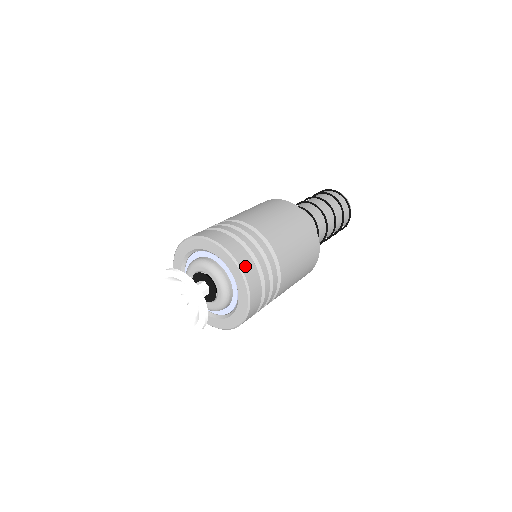
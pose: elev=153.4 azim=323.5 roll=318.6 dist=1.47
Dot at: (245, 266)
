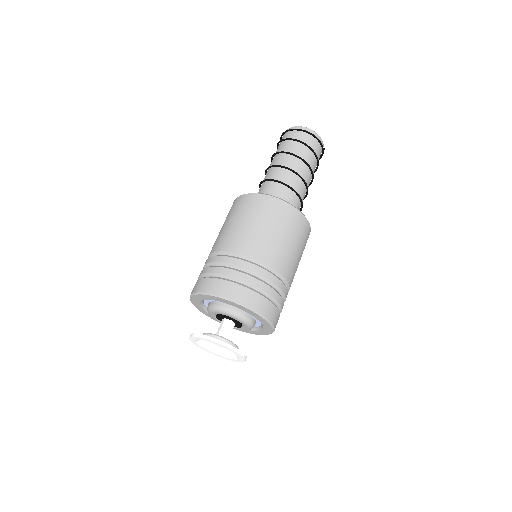
Dot at: (239, 297)
